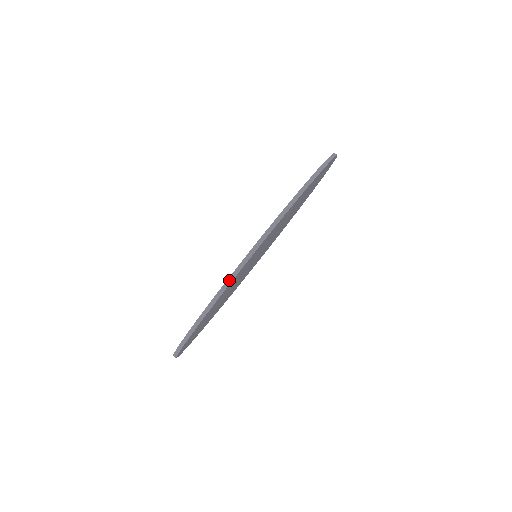
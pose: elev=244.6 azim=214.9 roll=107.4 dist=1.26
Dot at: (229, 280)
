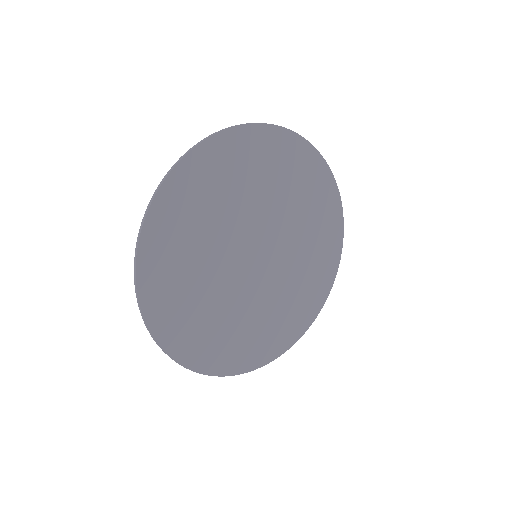
Dot at: (221, 130)
